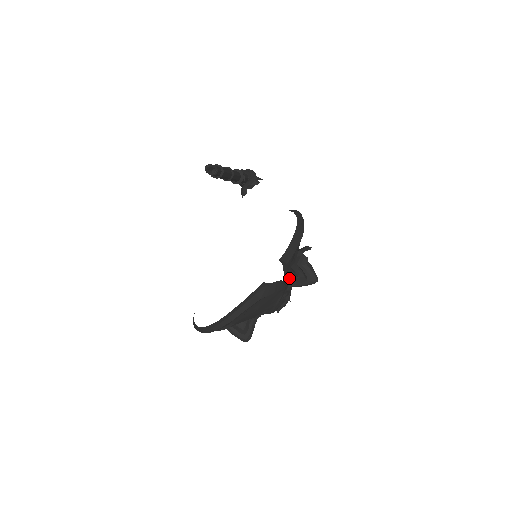
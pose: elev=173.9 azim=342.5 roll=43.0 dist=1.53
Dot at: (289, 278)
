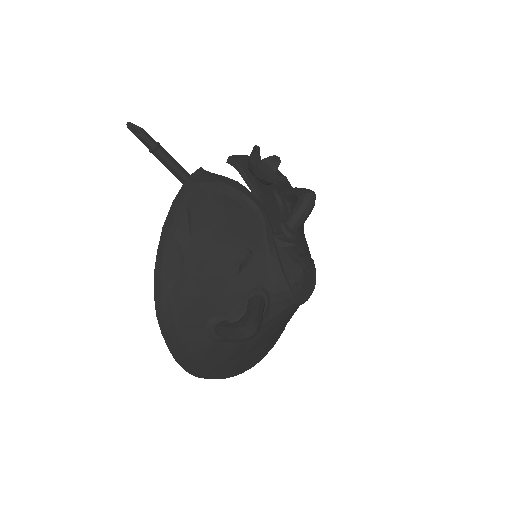
Dot at: (271, 206)
